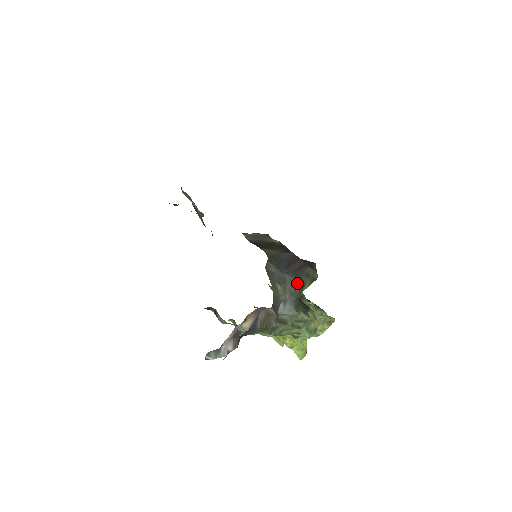
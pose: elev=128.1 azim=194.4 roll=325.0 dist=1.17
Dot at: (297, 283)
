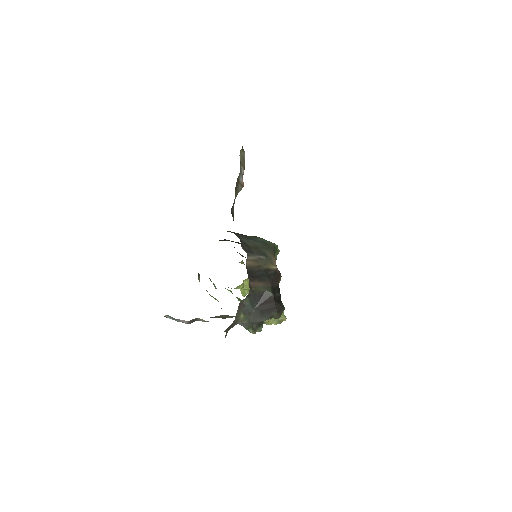
Dot at: (258, 319)
